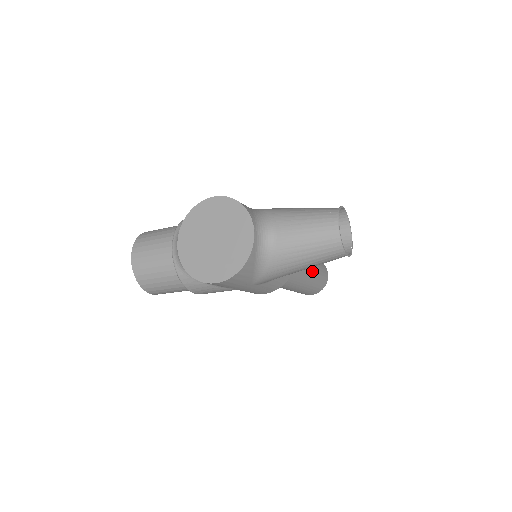
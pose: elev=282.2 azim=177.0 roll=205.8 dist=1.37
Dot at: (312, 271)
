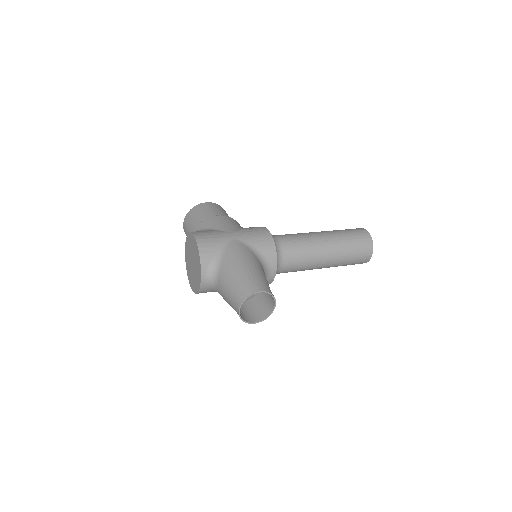
Dot at: (332, 262)
